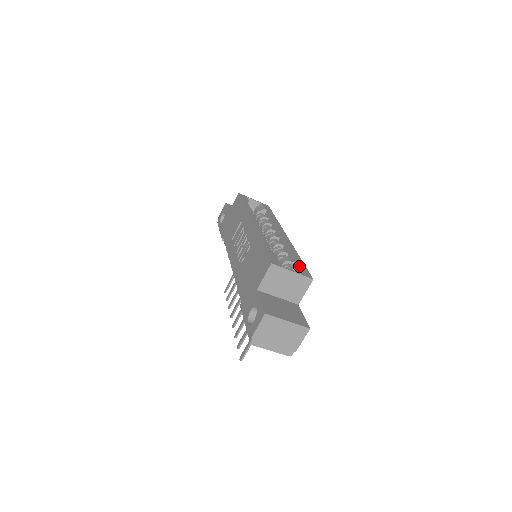
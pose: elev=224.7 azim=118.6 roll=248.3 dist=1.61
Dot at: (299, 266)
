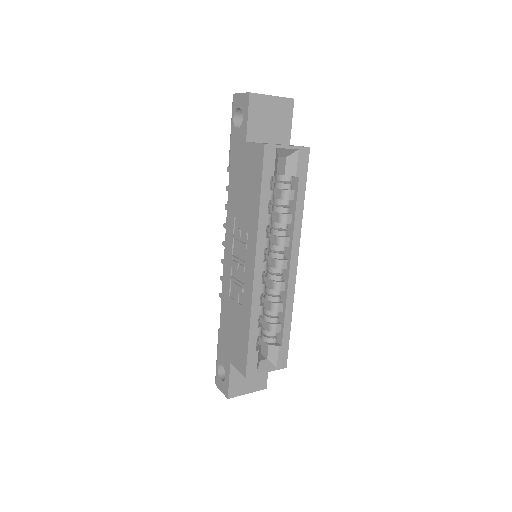
Dot at: (280, 351)
